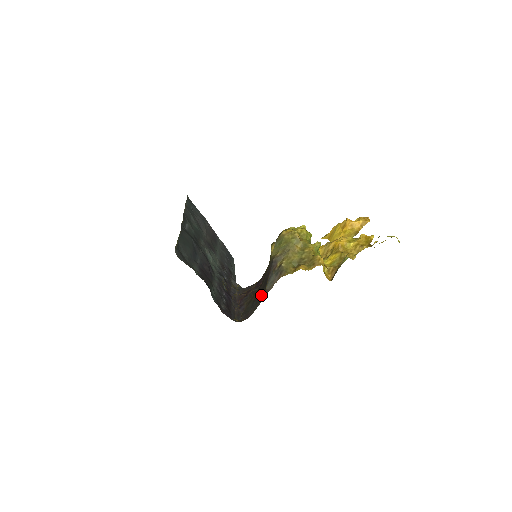
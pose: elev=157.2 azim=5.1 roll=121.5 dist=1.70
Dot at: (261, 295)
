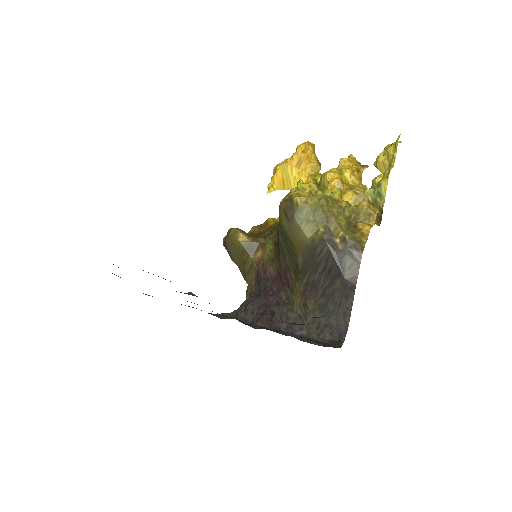
Dot at: (340, 292)
